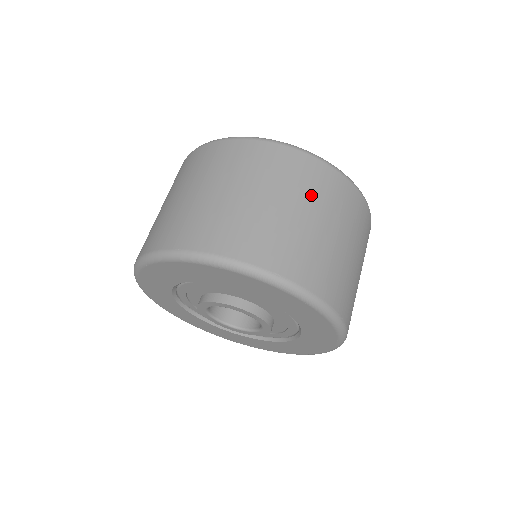
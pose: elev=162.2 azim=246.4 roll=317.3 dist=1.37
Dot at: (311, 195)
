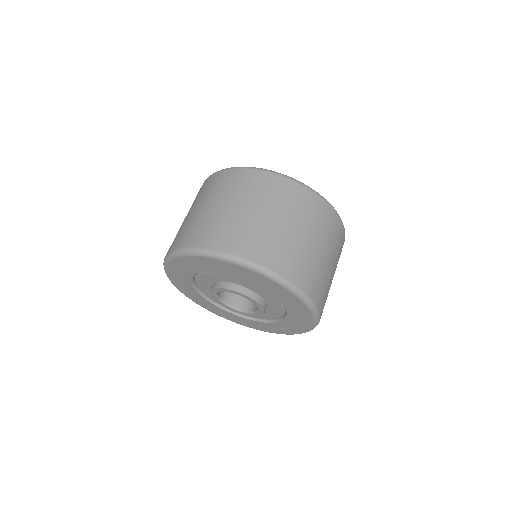
Dot at: (210, 194)
